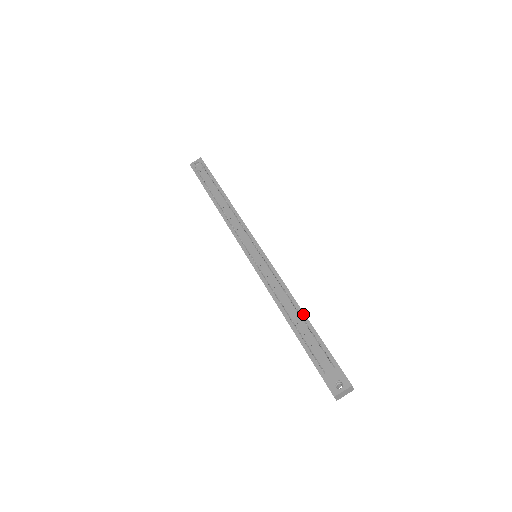
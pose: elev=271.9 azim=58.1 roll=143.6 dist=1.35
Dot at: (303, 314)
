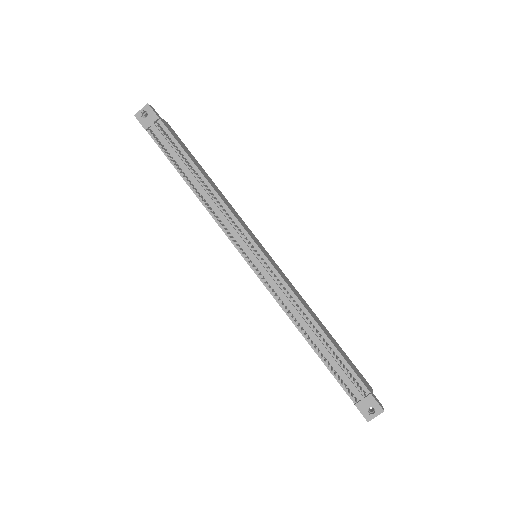
Dot at: (326, 337)
